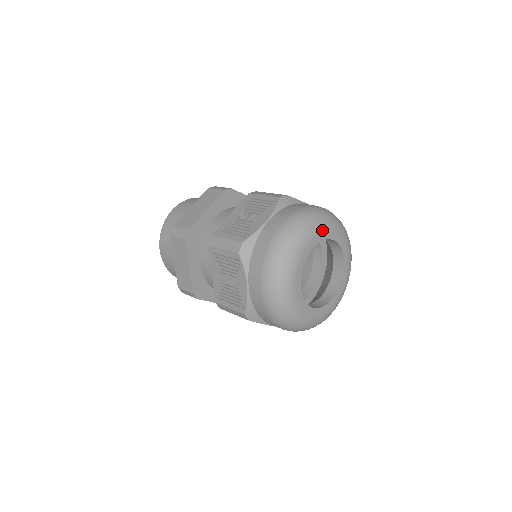
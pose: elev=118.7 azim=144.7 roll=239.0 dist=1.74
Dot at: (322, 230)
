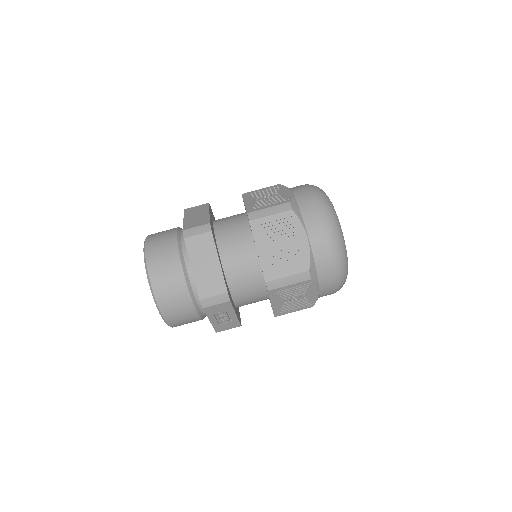
Dot at: occluded
